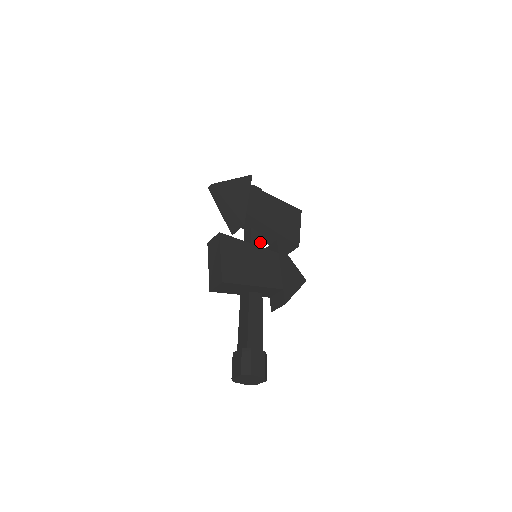
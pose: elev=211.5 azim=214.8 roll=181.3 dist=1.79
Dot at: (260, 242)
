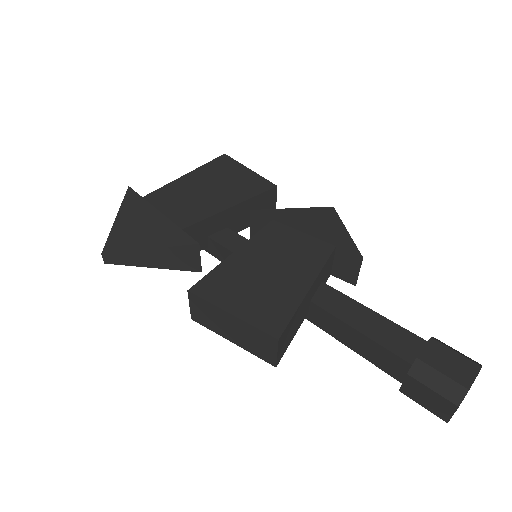
Dot at: (237, 237)
